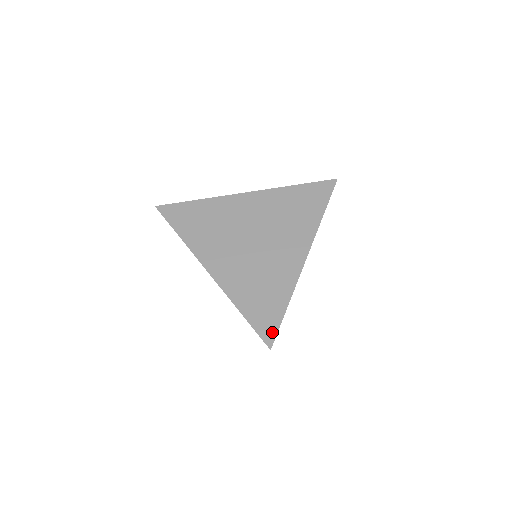
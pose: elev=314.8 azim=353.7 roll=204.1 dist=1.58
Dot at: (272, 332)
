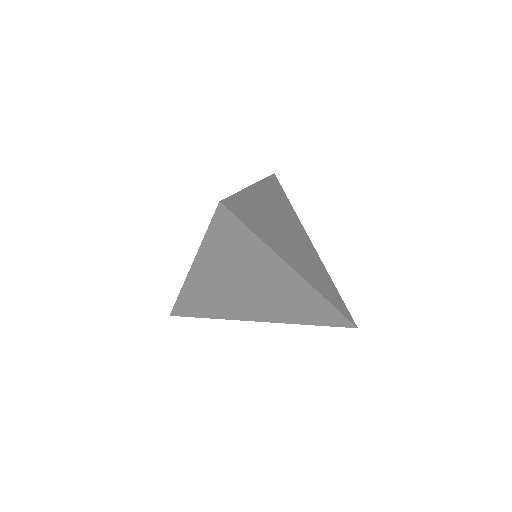
Dot at: (345, 322)
